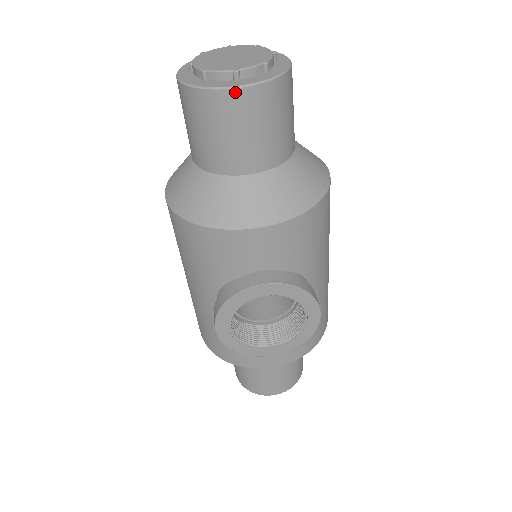
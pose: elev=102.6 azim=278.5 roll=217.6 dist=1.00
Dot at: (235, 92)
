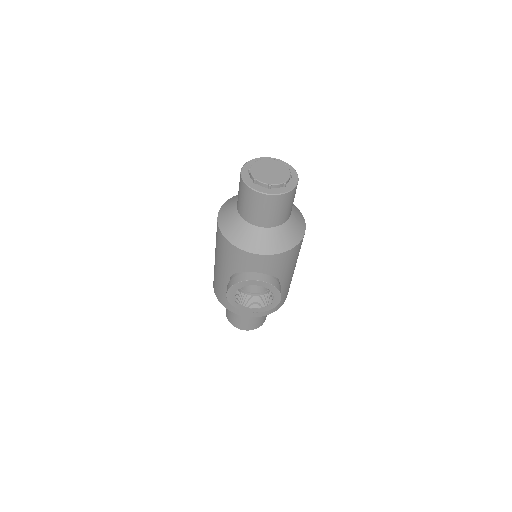
Dot at: (267, 196)
